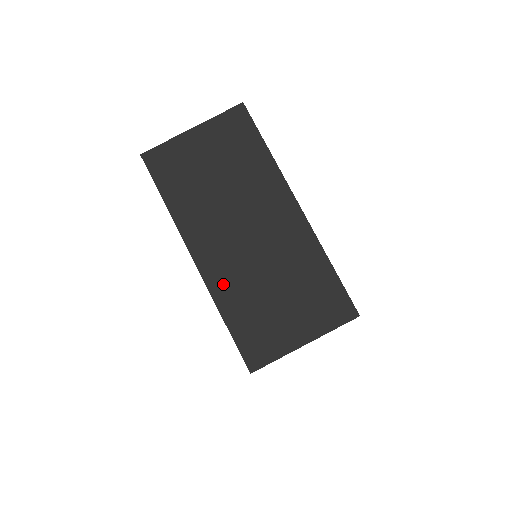
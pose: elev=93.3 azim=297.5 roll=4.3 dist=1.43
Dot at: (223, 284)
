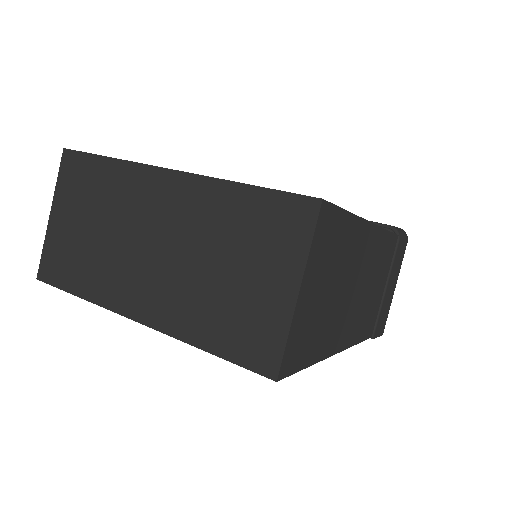
Dot at: (175, 316)
